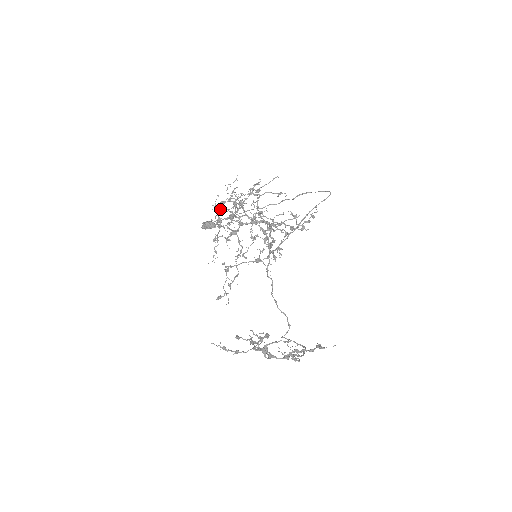
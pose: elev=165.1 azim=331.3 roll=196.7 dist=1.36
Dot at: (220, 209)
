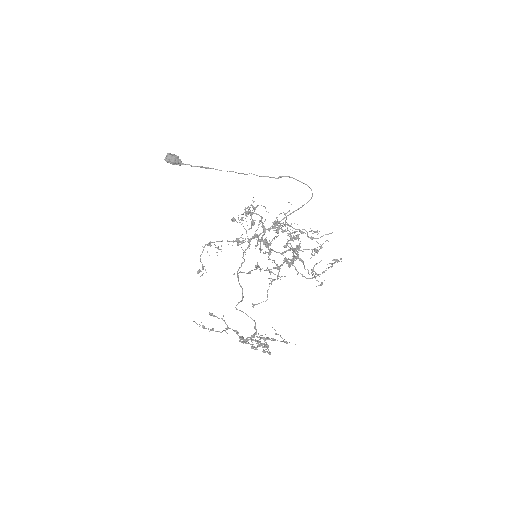
Dot at: (251, 216)
